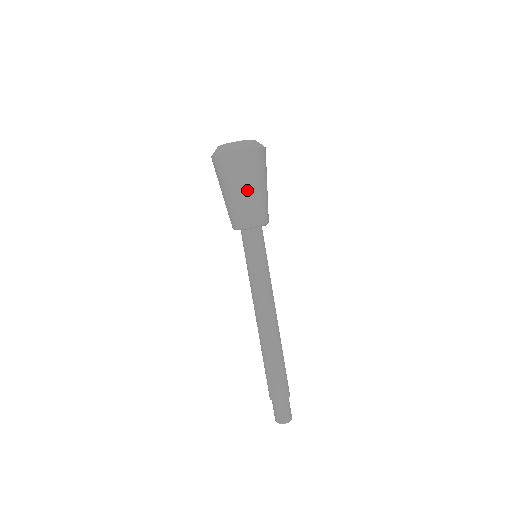
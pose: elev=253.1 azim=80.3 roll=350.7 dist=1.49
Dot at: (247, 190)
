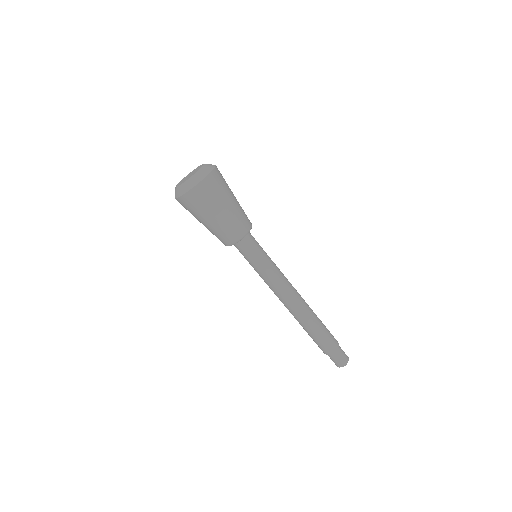
Dot at: (219, 215)
